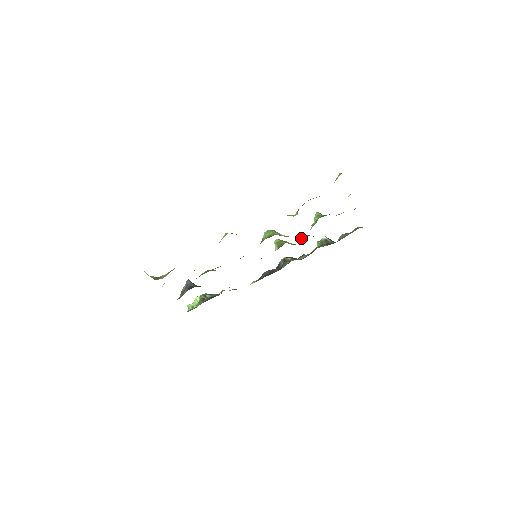
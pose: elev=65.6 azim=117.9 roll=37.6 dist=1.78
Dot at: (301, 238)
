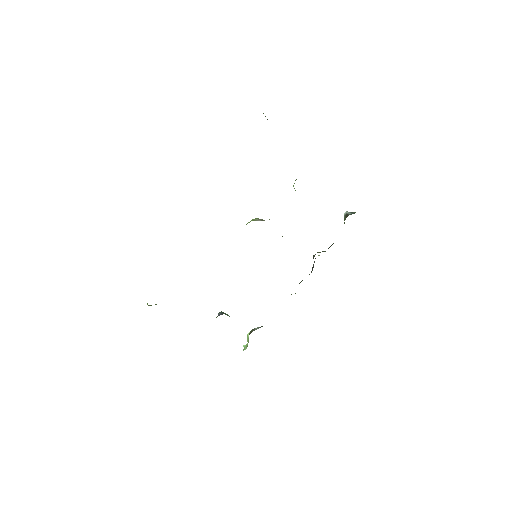
Dot at: occluded
